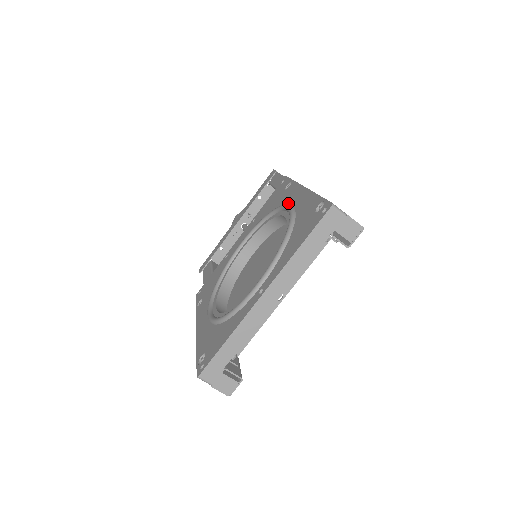
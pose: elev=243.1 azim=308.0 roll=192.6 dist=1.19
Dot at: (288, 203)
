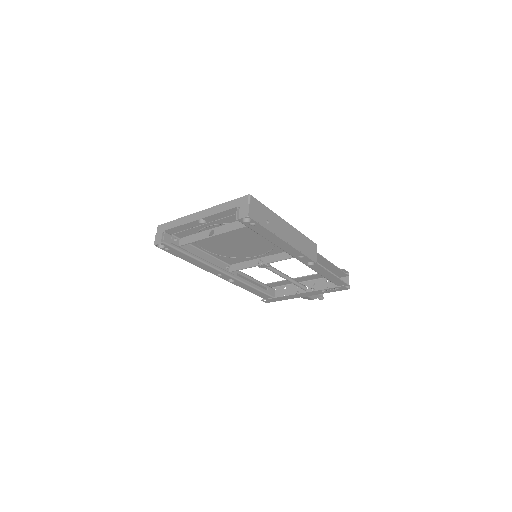
Dot at: occluded
